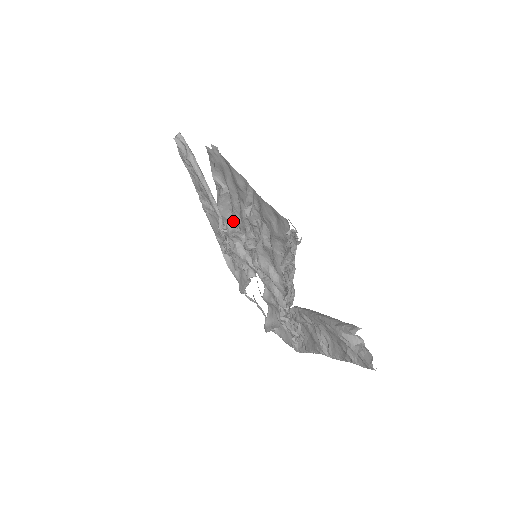
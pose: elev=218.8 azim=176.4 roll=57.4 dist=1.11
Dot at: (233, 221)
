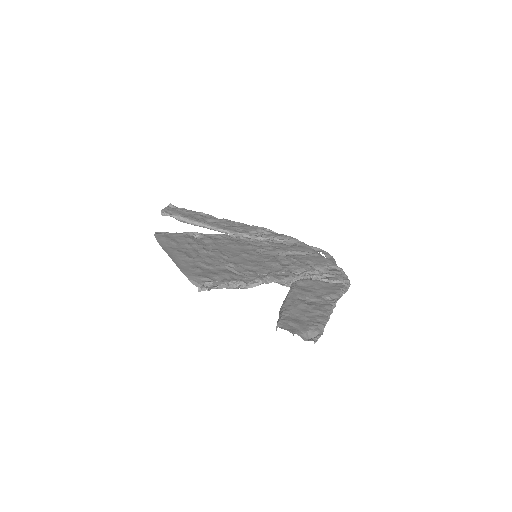
Dot at: (230, 240)
